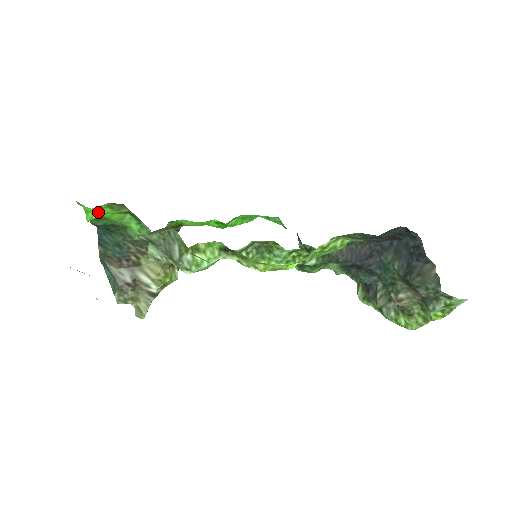
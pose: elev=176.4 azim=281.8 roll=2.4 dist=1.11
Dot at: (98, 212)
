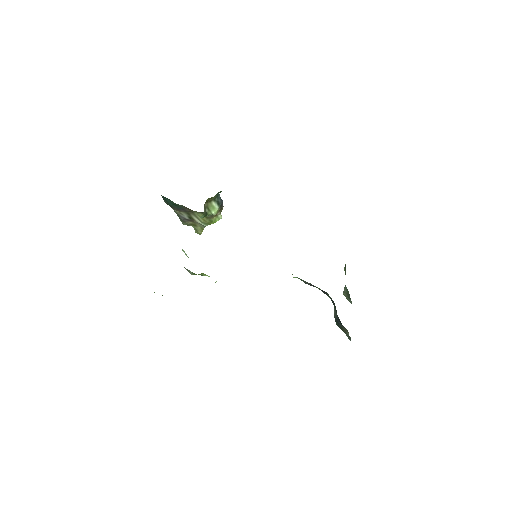
Dot at: occluded
